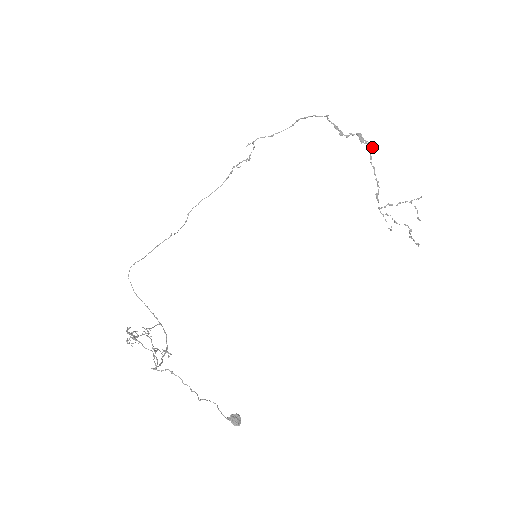
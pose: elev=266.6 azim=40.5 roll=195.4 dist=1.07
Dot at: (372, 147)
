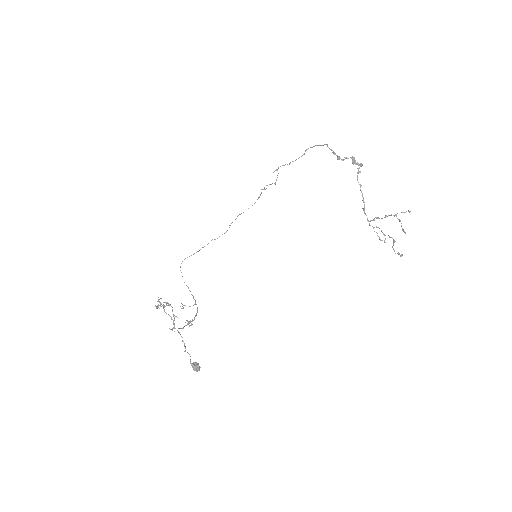
Dot at: (359, 167)
